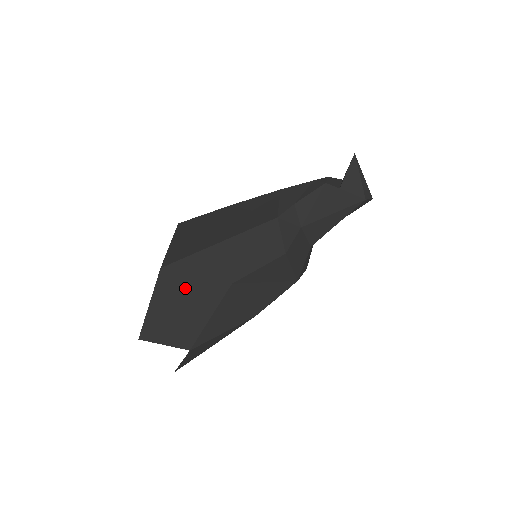
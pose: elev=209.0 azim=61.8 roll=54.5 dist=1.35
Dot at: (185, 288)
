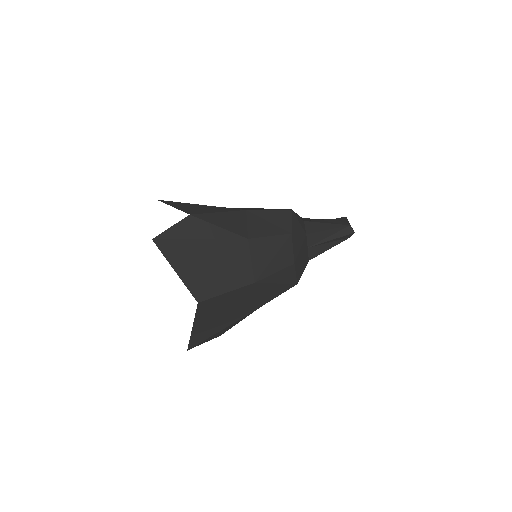
Dot at: occluded
